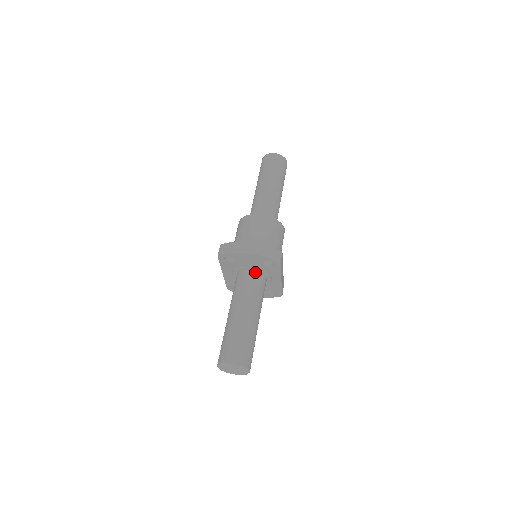
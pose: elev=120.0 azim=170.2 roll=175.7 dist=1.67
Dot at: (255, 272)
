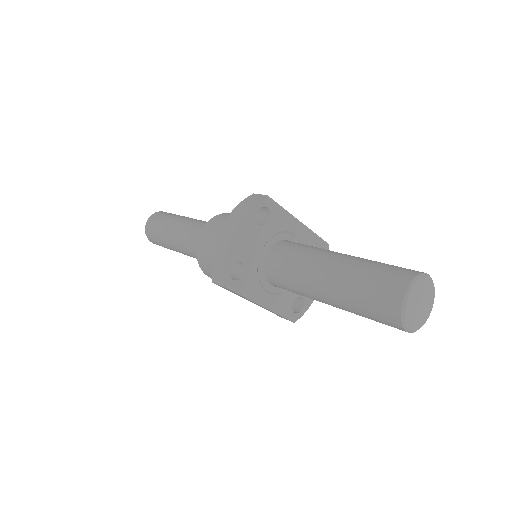
Dot at: (273, 248)
